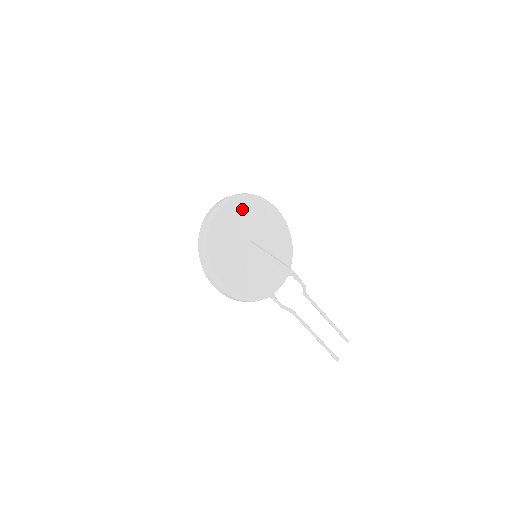
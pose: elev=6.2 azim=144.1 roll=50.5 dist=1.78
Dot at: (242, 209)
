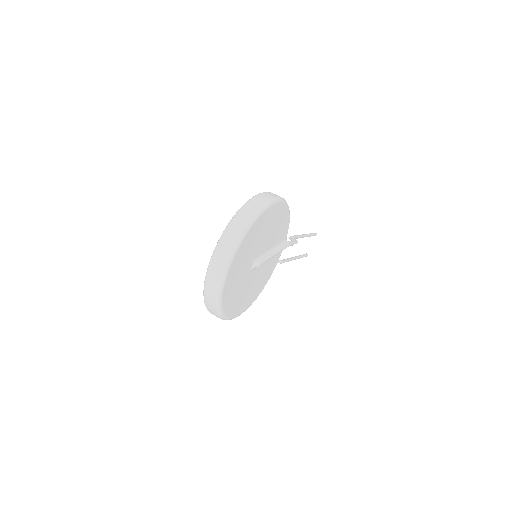
Dot at: (250, 241)
